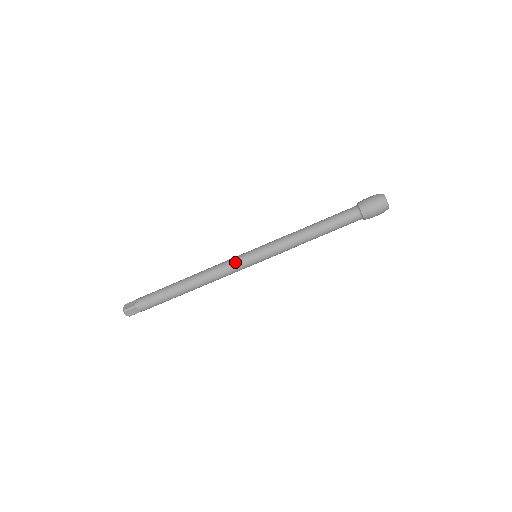
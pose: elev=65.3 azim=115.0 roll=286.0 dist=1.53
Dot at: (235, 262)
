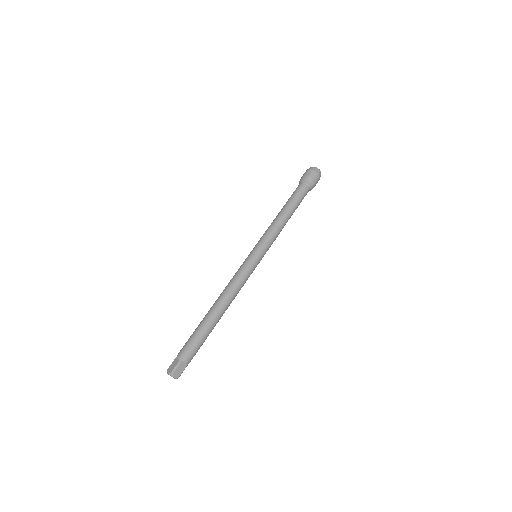
Dot at: occluded
